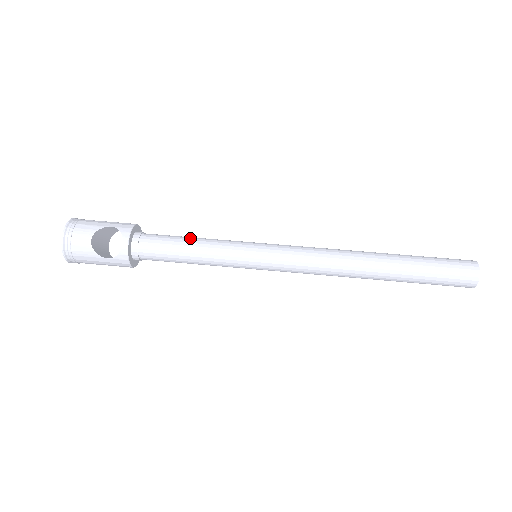
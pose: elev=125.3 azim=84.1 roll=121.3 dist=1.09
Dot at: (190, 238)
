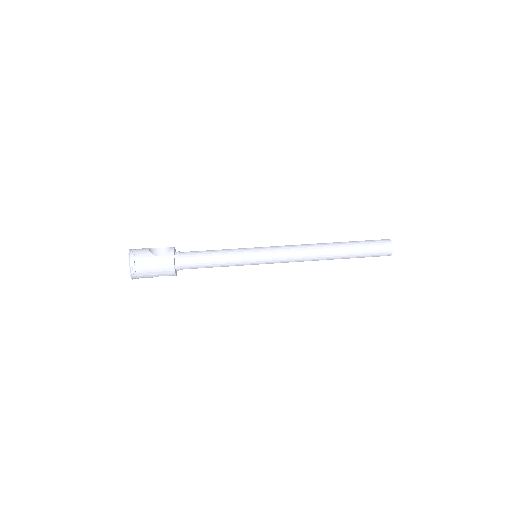
Dot at: occluded
